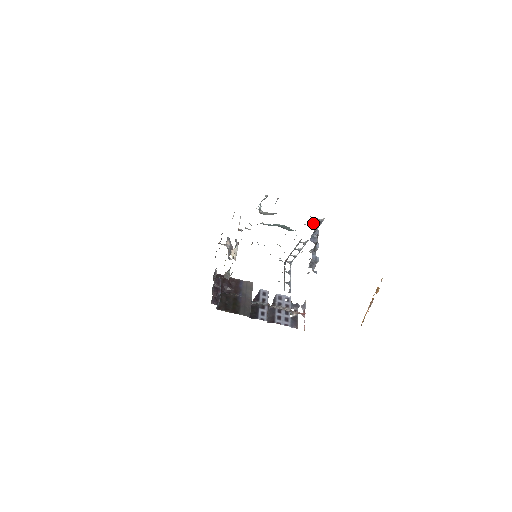
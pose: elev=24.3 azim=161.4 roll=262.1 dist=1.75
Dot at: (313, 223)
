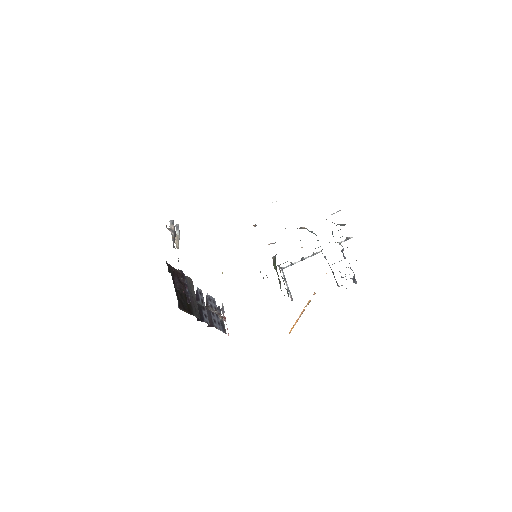
Dot at: occluded
